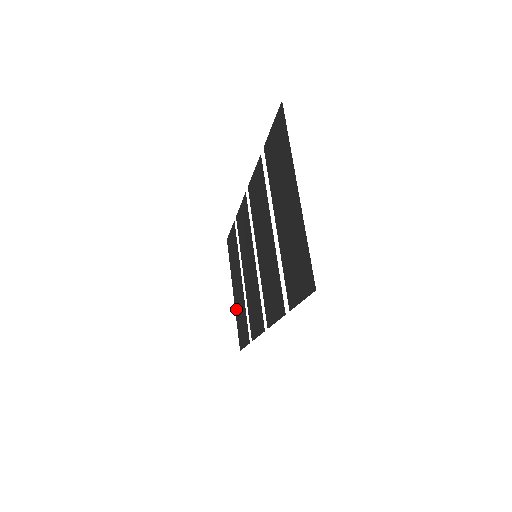
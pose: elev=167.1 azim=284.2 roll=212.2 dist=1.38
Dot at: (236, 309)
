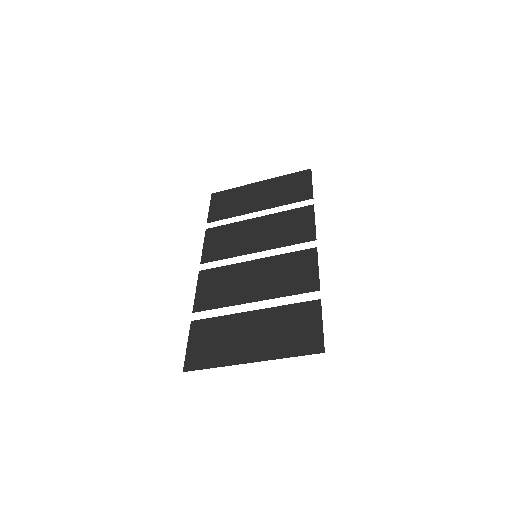
Dot at: (273, 351)
